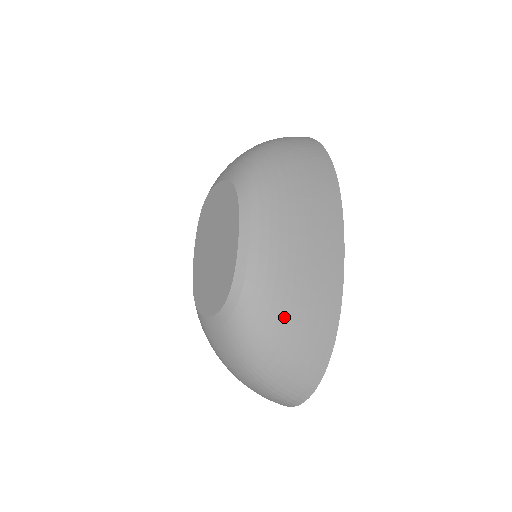
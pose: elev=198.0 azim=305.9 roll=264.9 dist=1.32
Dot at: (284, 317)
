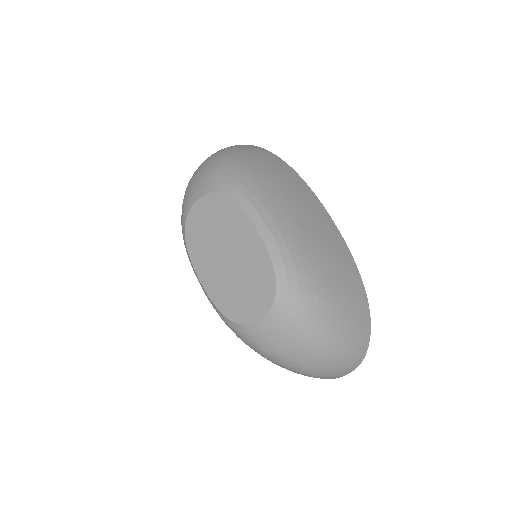
Dot at: (328, 282)
